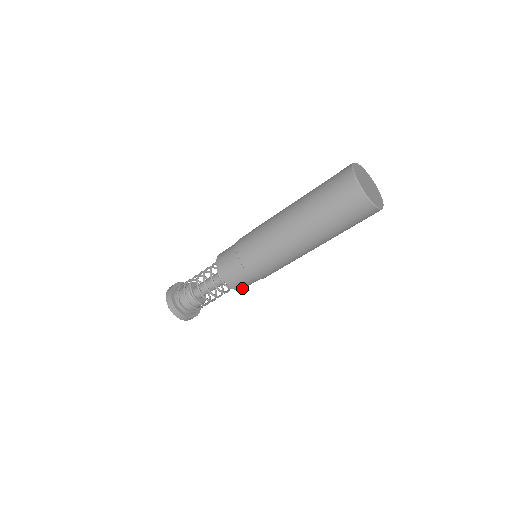
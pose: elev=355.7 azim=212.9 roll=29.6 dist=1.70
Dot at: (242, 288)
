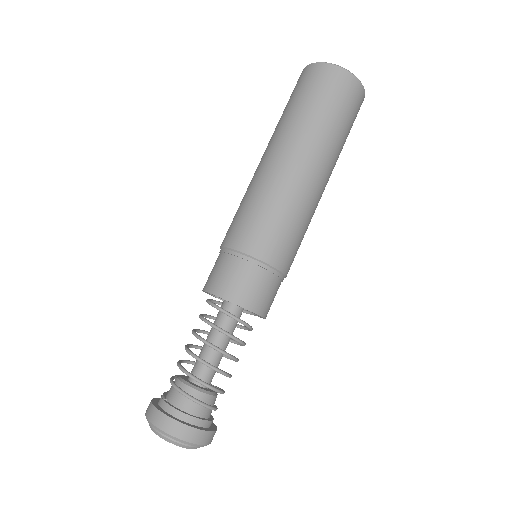
Dot at: (251, 304)
